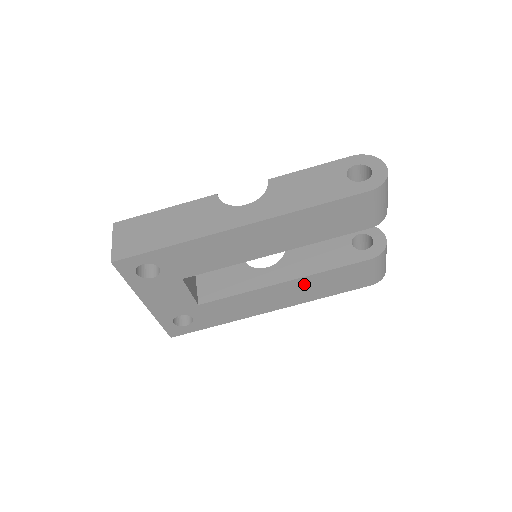
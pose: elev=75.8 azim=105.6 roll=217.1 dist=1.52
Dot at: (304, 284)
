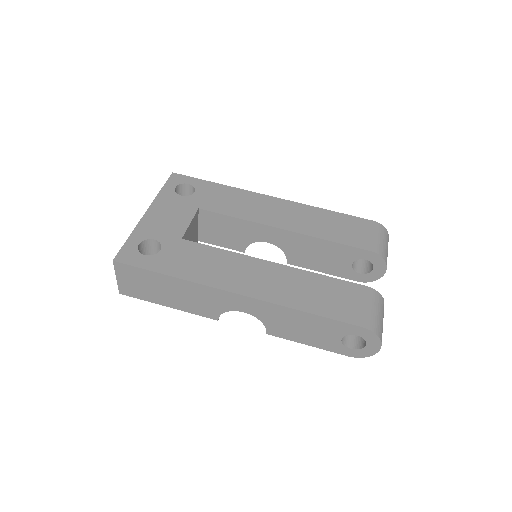
Dot at: (290, 277)
